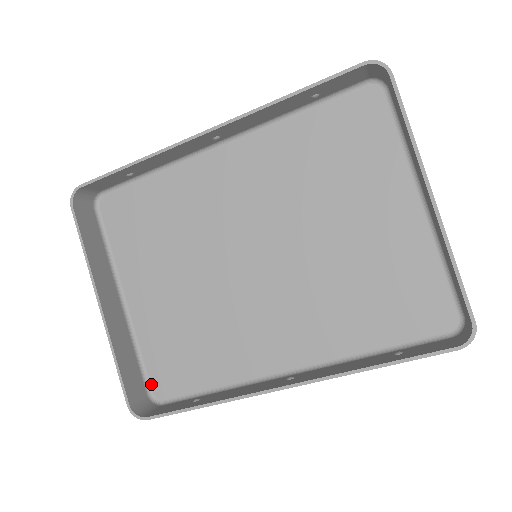
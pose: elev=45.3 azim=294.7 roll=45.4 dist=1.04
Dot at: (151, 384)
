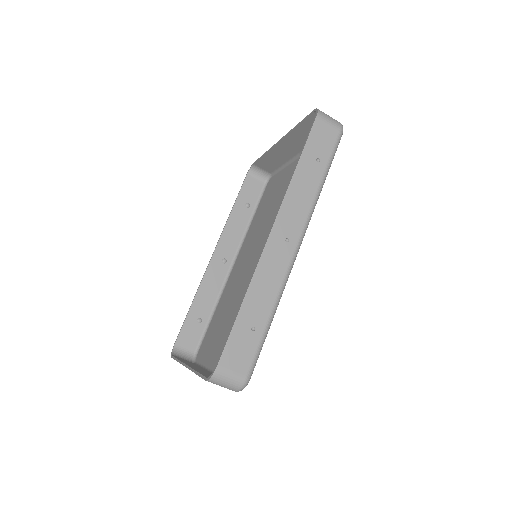
Dot at: occluded
